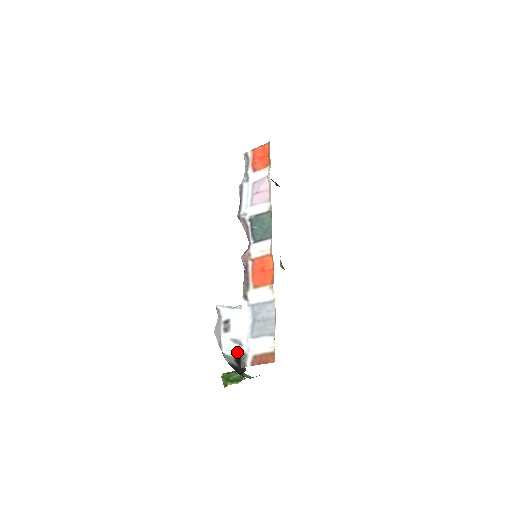
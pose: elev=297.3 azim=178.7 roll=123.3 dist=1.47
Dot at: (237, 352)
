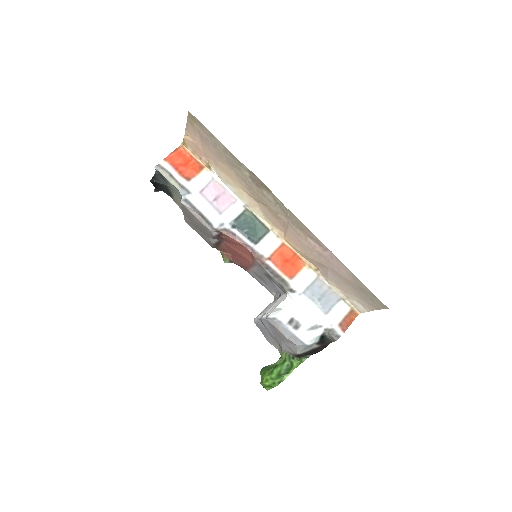
Dot at: (322, 334)
